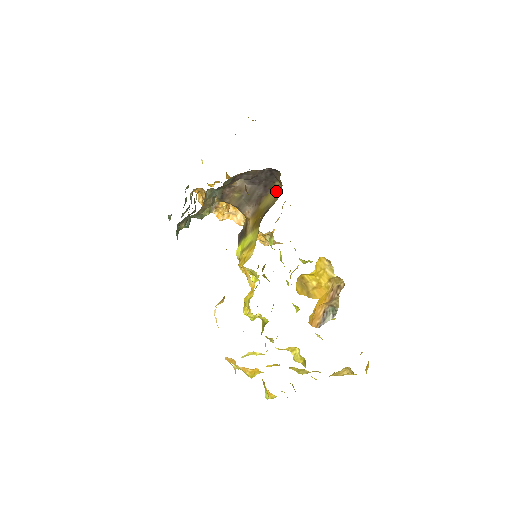
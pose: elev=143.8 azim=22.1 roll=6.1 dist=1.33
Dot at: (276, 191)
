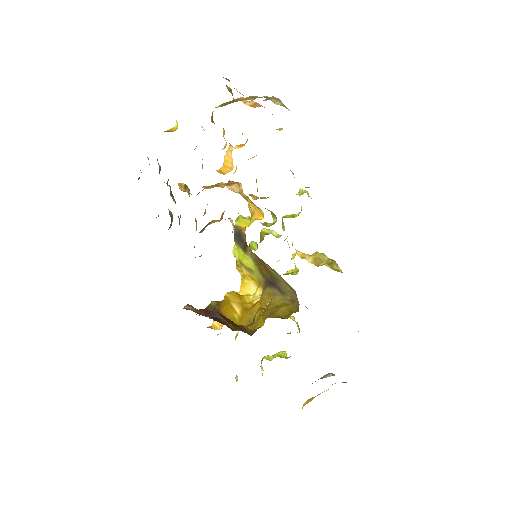
Dot at: (290, 286)
